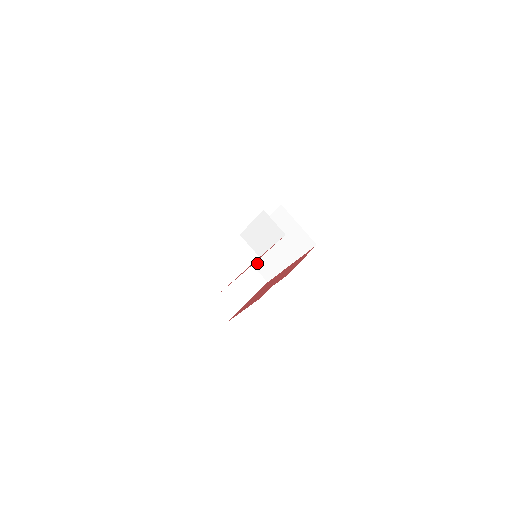
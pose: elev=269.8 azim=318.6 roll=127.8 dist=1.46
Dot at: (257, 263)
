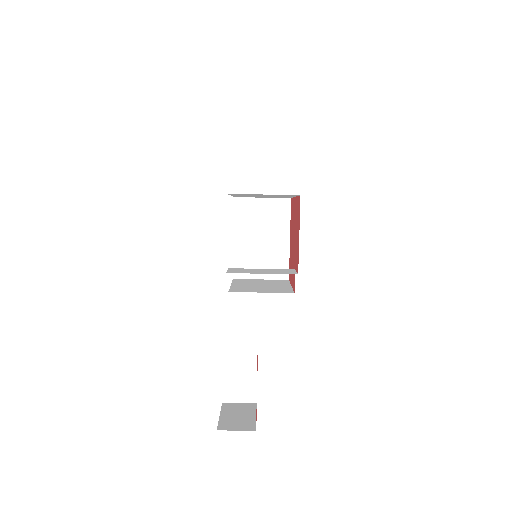
Dot at: (265, 197)
